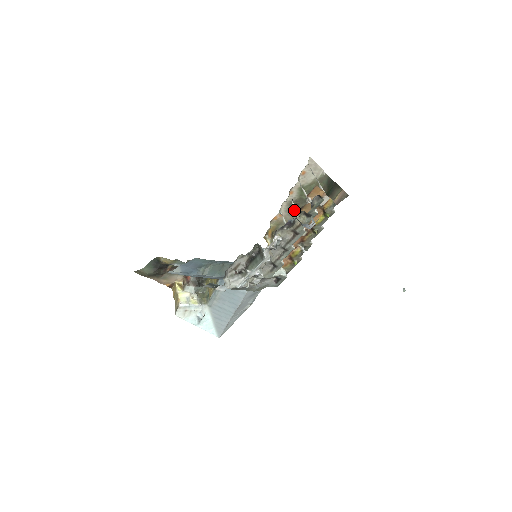
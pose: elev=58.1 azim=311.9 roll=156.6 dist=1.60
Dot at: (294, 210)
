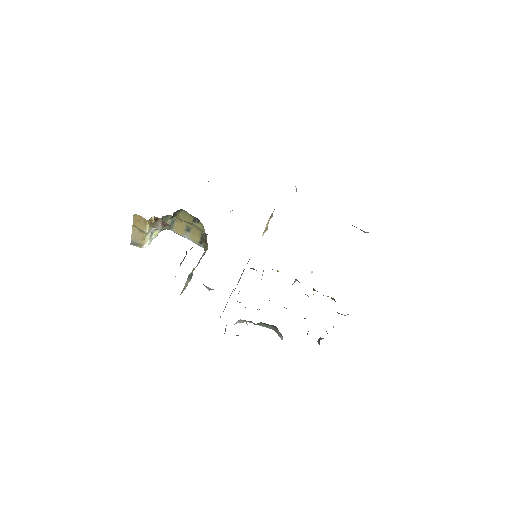
Dot at: occluded
